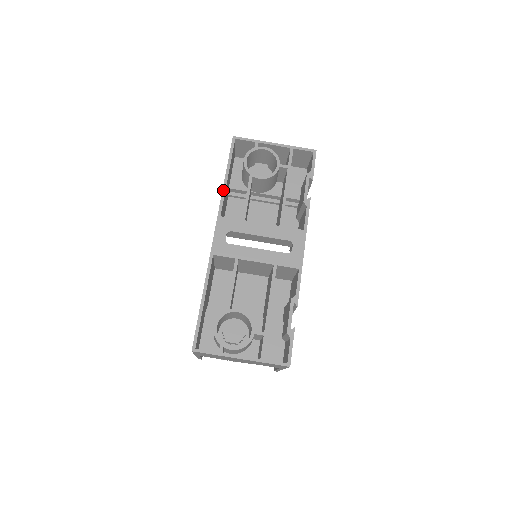
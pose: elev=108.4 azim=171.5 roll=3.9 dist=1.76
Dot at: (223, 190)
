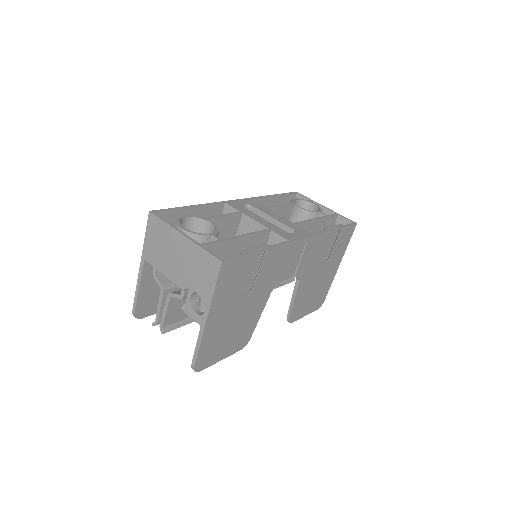
Dot at: (265, 196)
